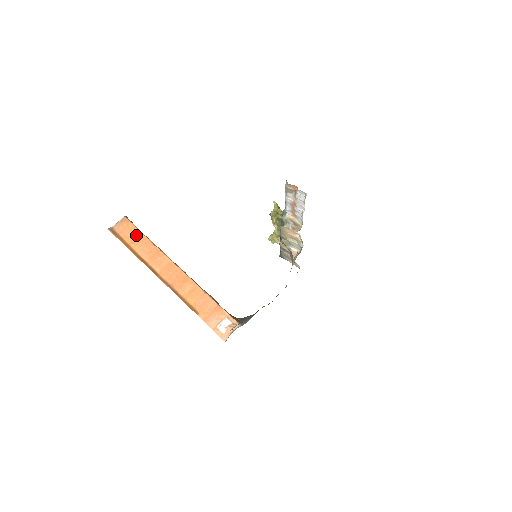
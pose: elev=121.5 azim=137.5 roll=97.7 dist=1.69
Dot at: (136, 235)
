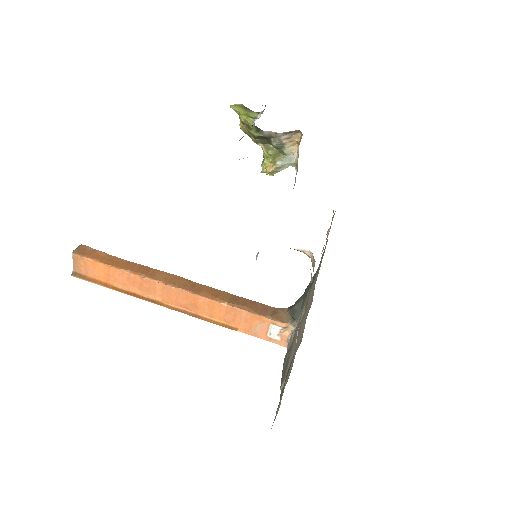
Dot at: (103, 270)
